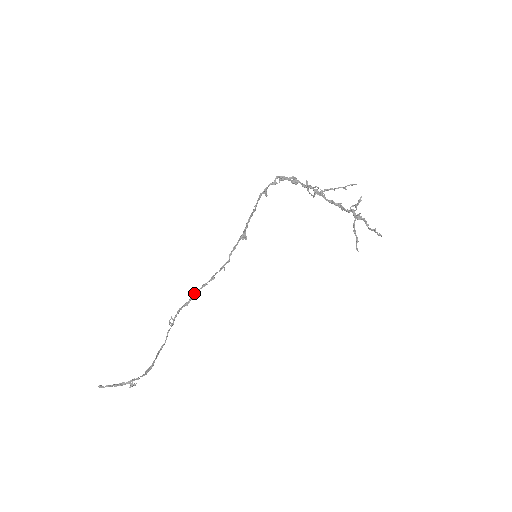
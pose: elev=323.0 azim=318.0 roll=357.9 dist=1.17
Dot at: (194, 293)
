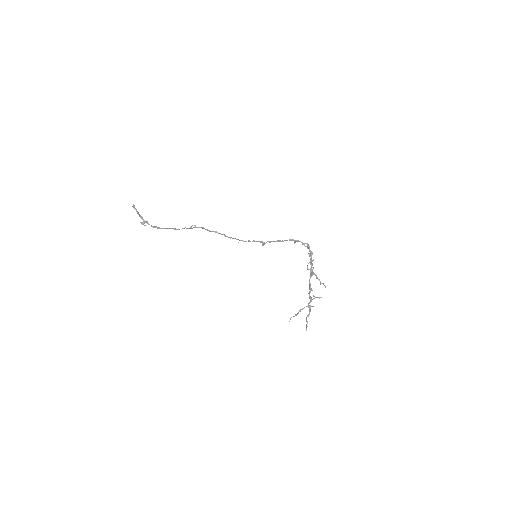
Dot at: (216, 231)
